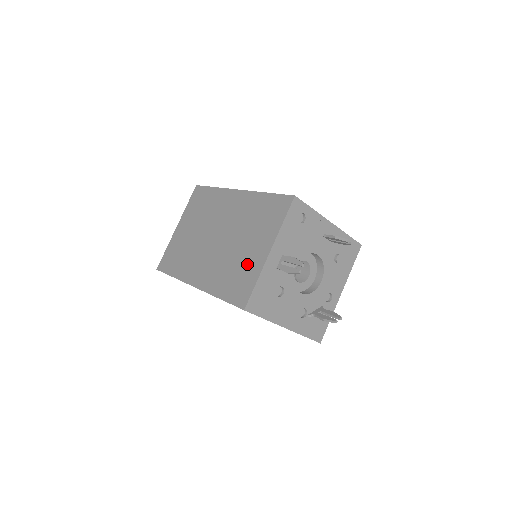
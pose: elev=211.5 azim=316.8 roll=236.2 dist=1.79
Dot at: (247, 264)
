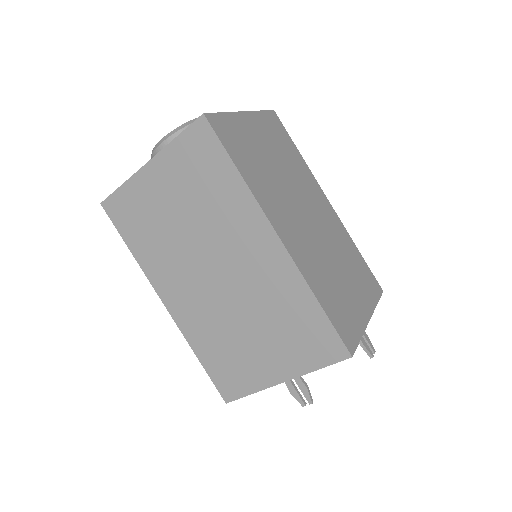
Dot at: (249, 363)
